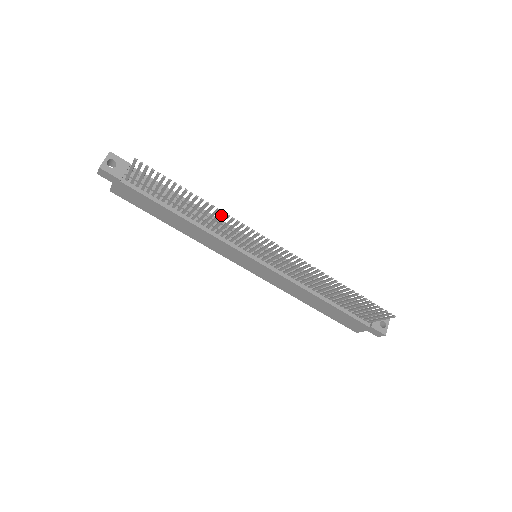
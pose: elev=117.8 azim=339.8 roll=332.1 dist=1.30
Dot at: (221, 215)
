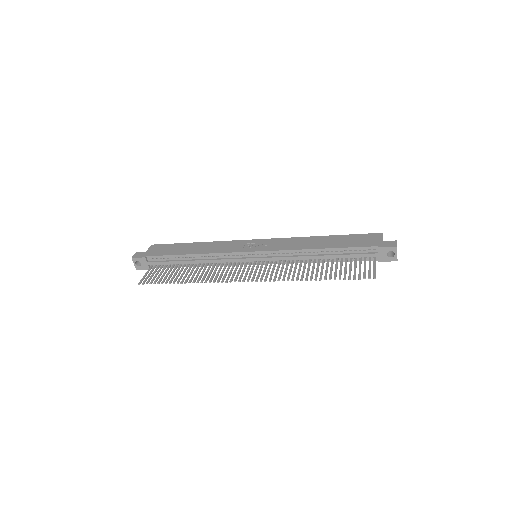
Dot at: (203, 280)
